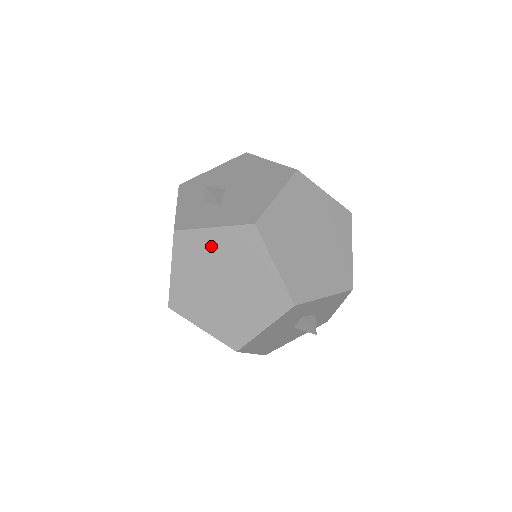
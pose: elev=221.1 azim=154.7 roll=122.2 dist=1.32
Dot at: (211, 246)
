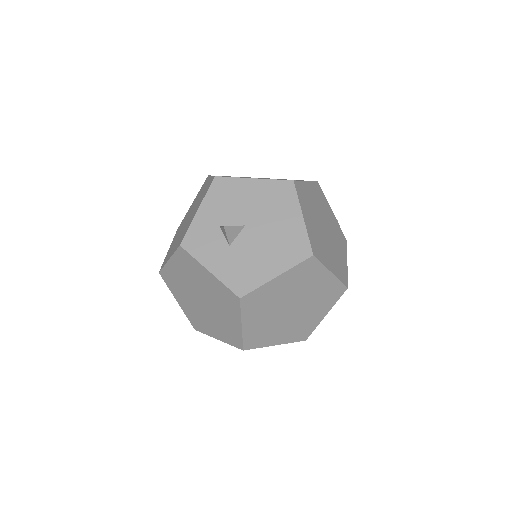
Dot at: (203, 278)
